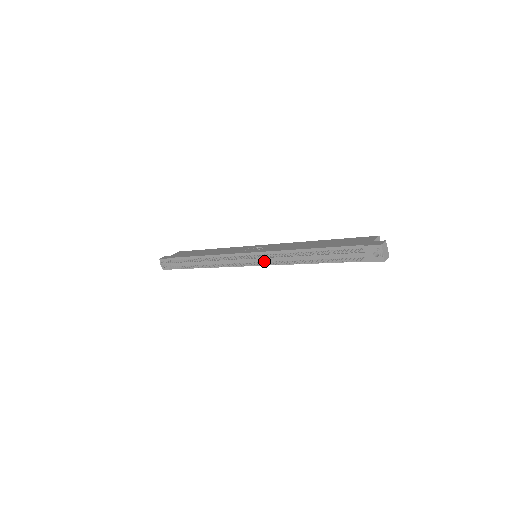
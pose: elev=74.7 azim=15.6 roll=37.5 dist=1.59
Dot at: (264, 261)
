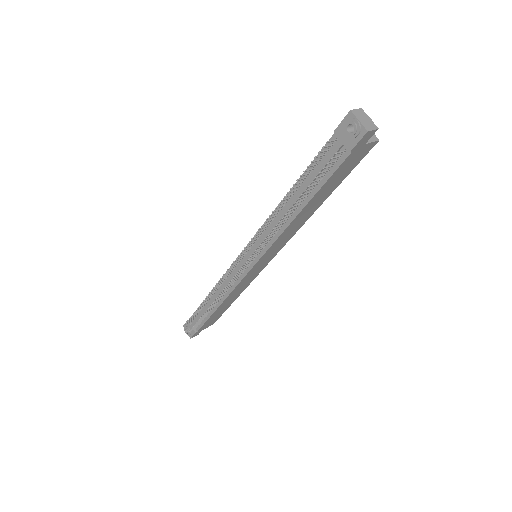
Dot at: (258, 251)
